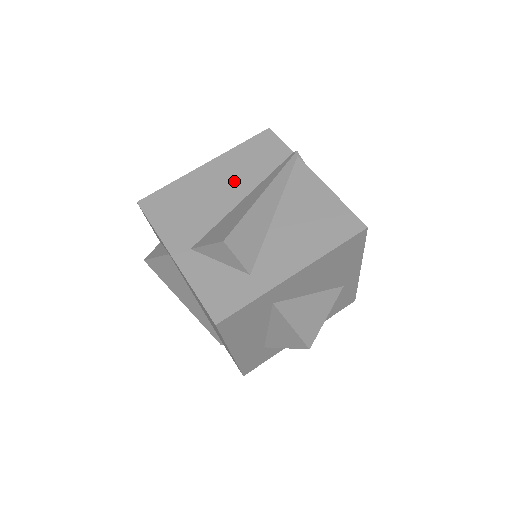
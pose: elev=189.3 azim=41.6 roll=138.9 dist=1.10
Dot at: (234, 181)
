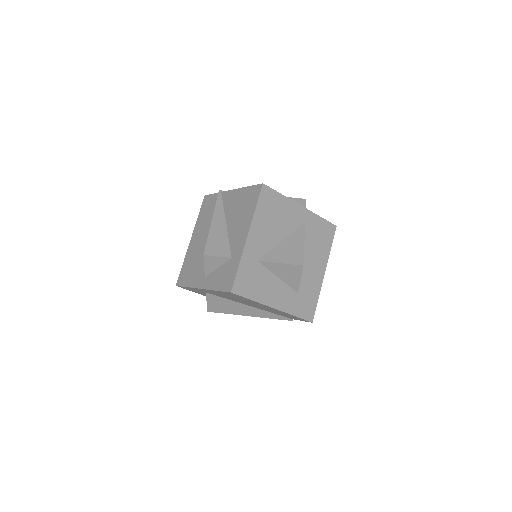
Dot at: (204, 232)
